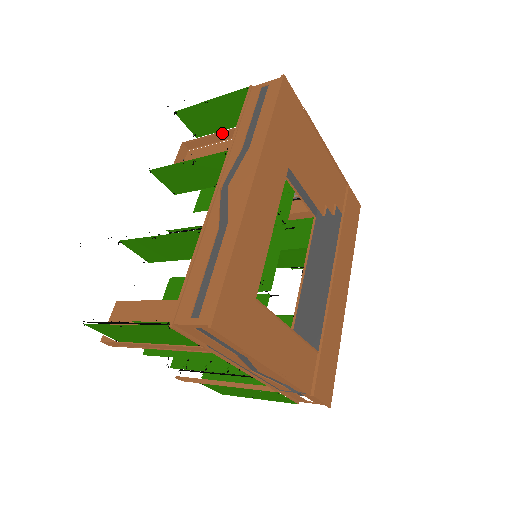
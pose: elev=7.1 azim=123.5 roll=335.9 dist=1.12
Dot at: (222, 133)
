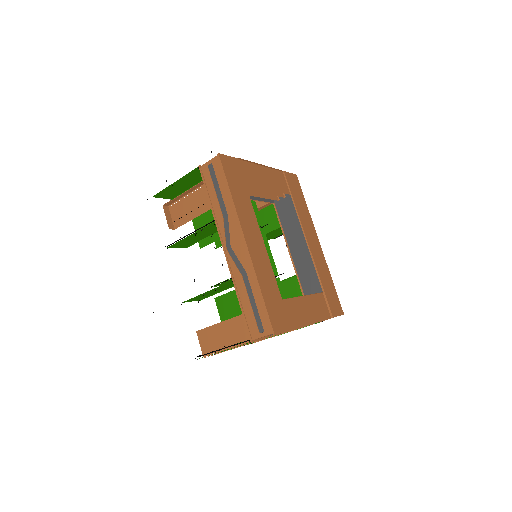
Dot at: (188, 190)
